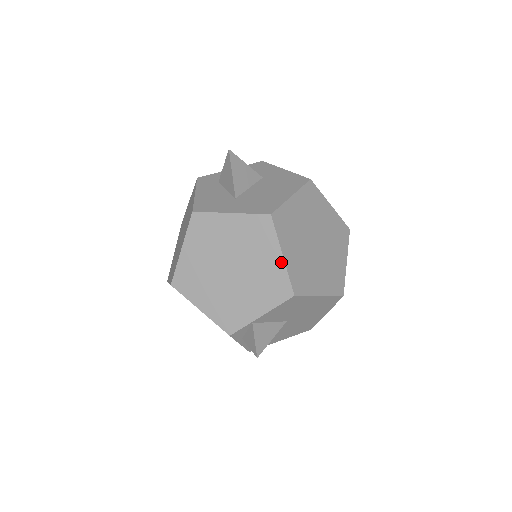
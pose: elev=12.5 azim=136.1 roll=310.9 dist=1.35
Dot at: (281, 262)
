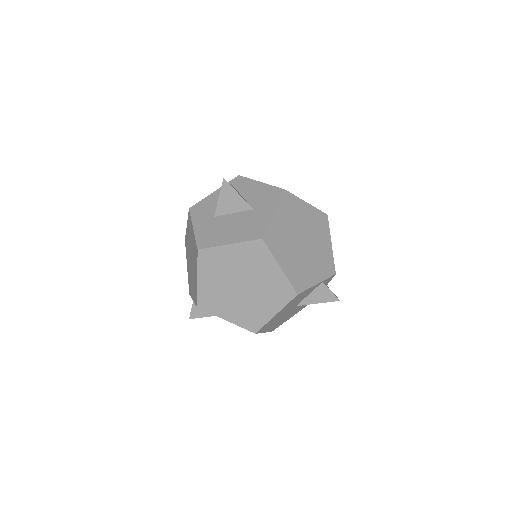
Dot at: (197, 282)
